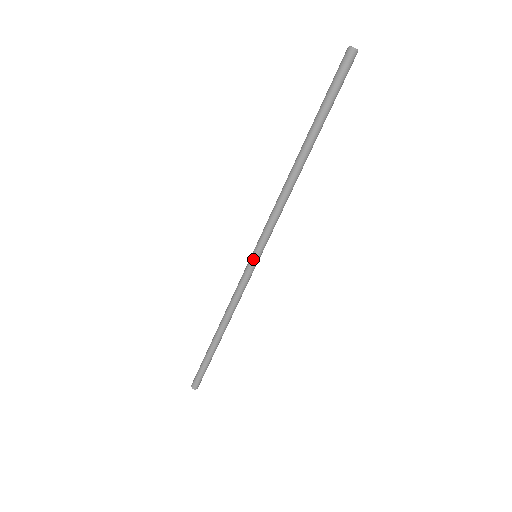
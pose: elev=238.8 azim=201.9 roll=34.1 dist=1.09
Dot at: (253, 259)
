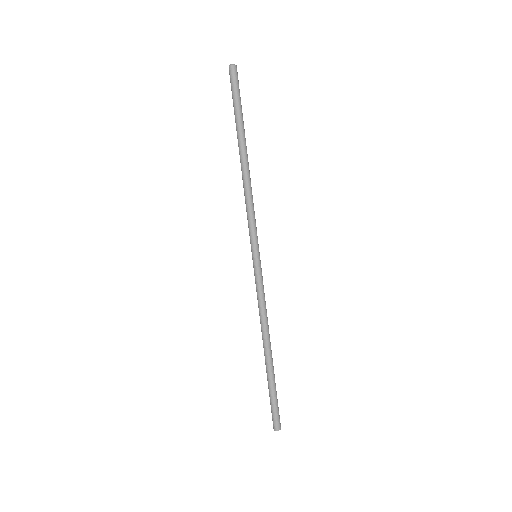
Dot at: (256, 258)
